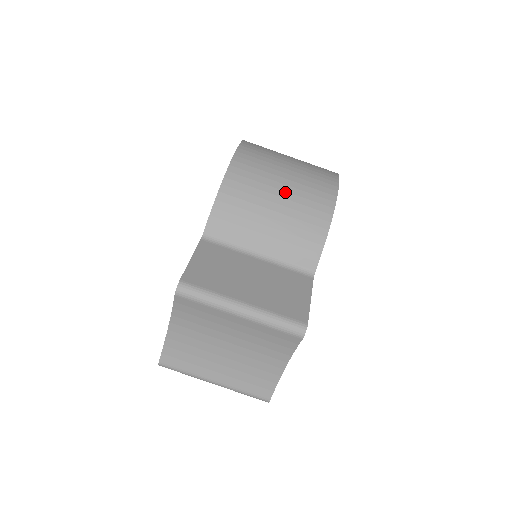
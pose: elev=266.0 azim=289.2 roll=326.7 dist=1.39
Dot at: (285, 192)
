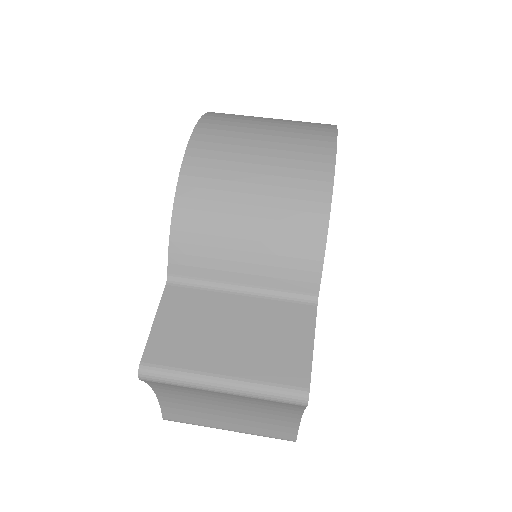
Dot at: (259, 196)
